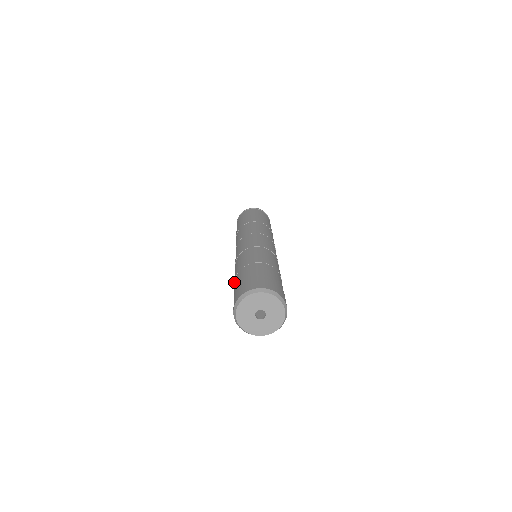
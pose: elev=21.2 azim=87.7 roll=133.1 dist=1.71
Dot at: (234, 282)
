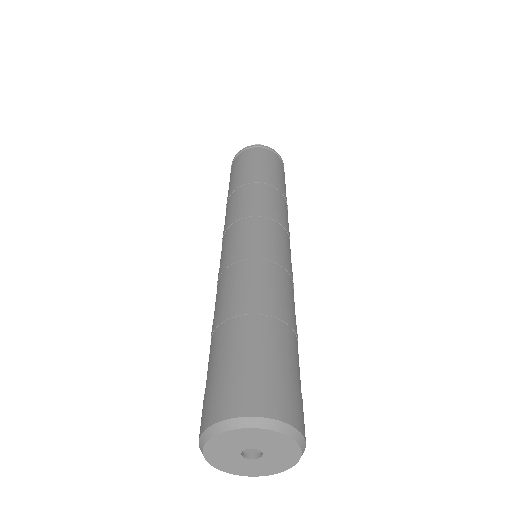
Dot at: occluded
